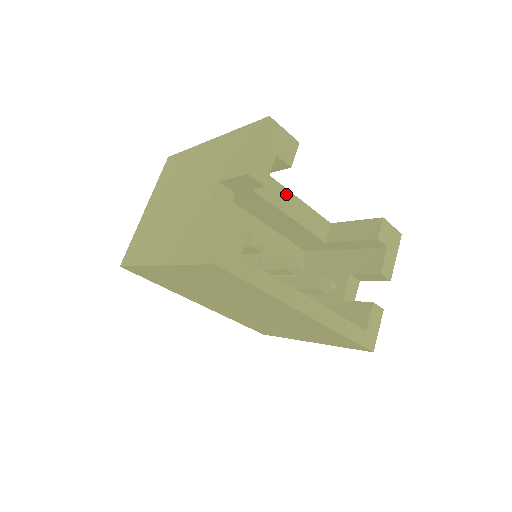
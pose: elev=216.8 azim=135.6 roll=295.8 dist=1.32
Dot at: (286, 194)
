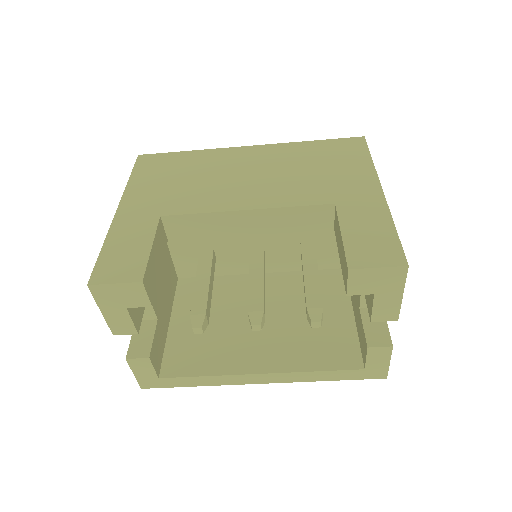
Dot at: (236, 216)
